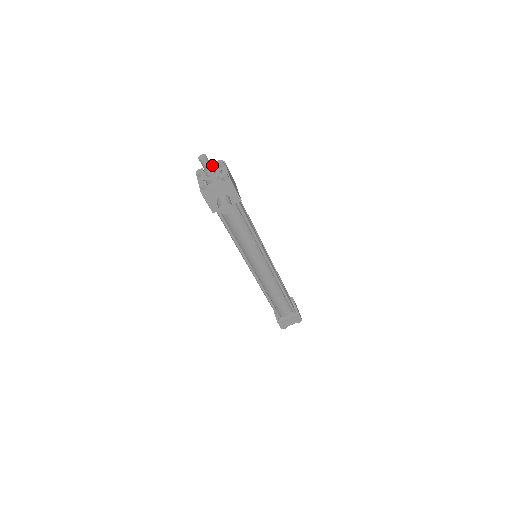
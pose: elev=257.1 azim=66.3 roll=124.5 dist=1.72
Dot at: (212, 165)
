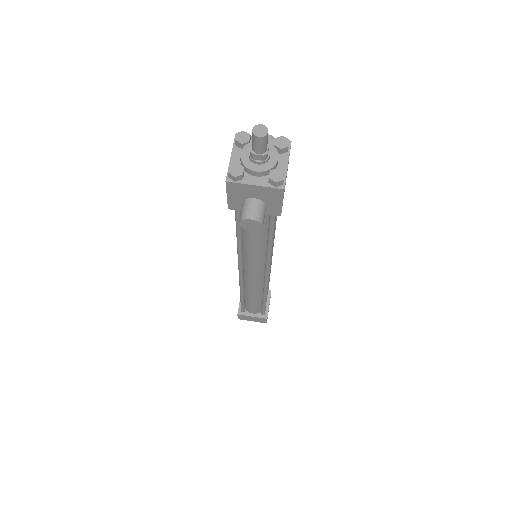
Dot at: (268, 146)
